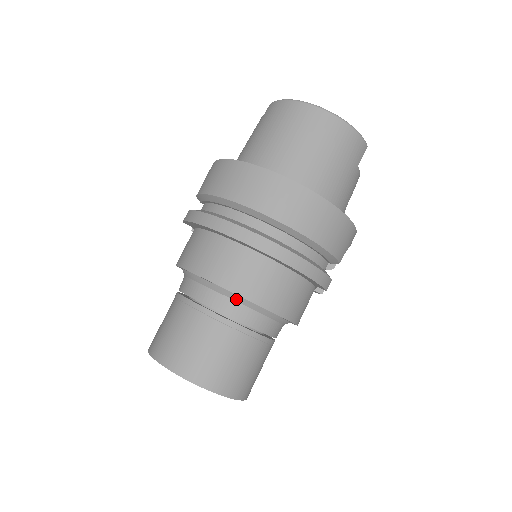
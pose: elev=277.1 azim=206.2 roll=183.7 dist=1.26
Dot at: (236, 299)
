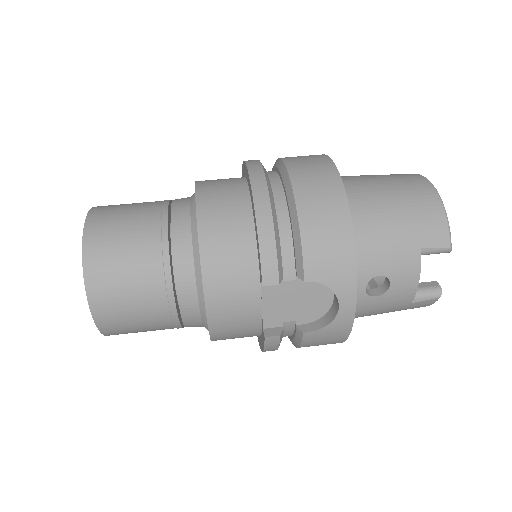
Dot at: (192, 205)
